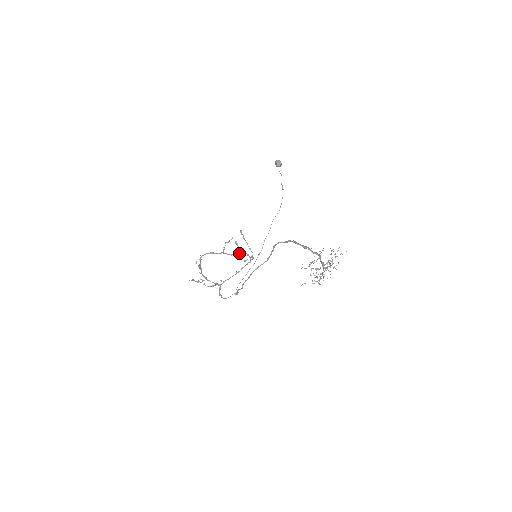
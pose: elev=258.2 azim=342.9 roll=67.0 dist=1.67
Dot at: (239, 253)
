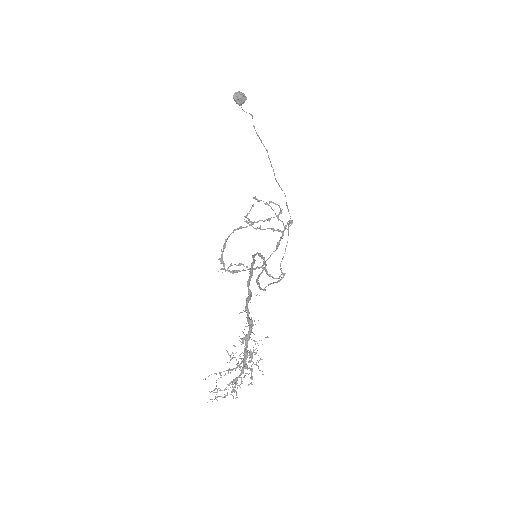
Dot at: (279, 213)
